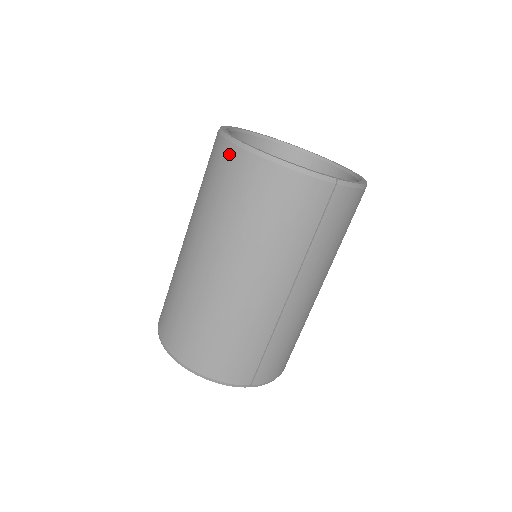
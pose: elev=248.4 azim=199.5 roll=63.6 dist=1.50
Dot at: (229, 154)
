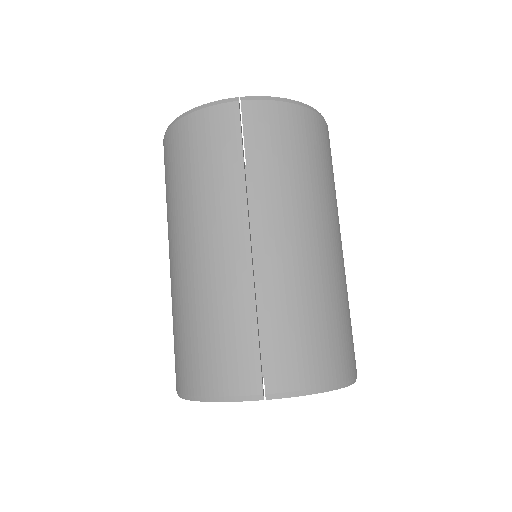
Dot at: occluded
